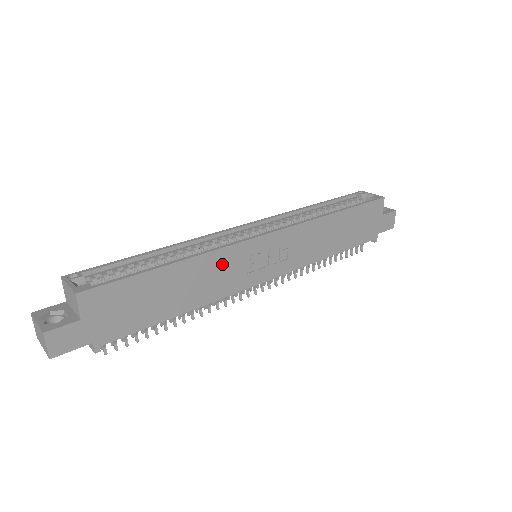
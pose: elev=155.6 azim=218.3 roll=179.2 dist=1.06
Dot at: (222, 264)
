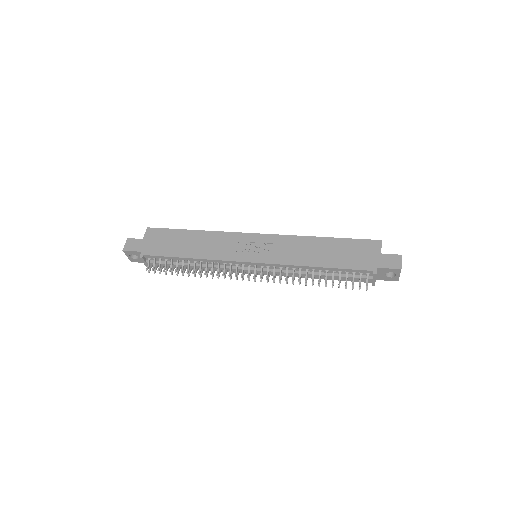
Dot at: (222, 240)
